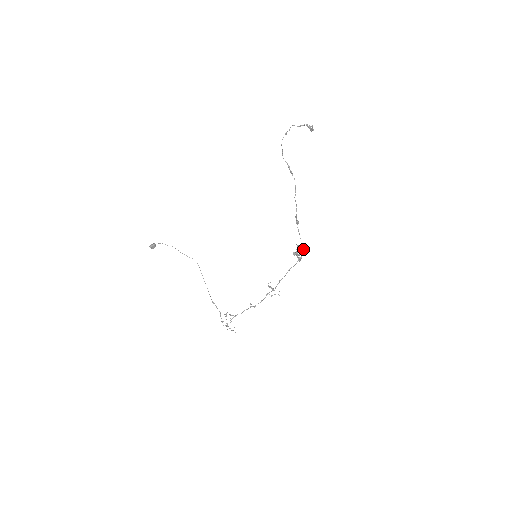
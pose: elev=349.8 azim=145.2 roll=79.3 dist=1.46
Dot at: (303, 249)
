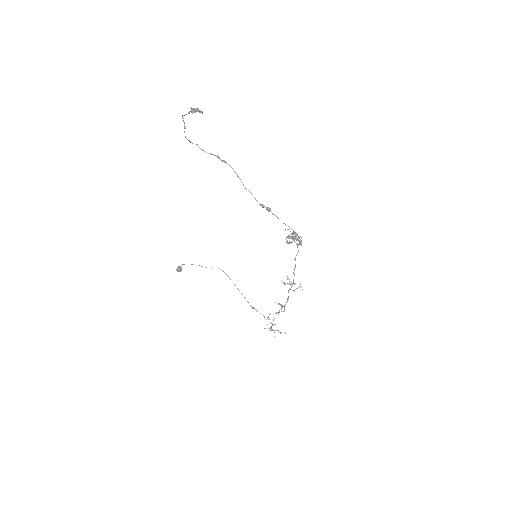
Dot at: (294, 234)
